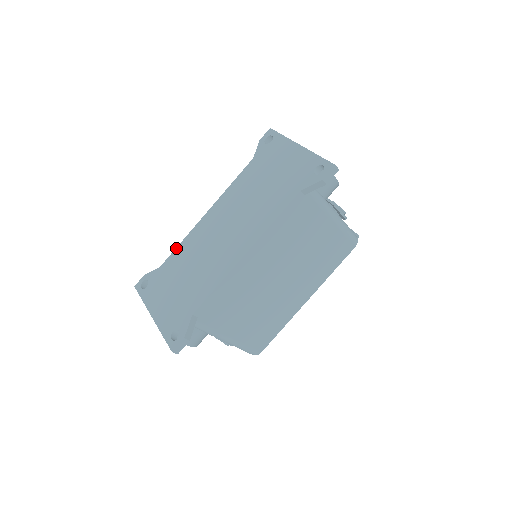
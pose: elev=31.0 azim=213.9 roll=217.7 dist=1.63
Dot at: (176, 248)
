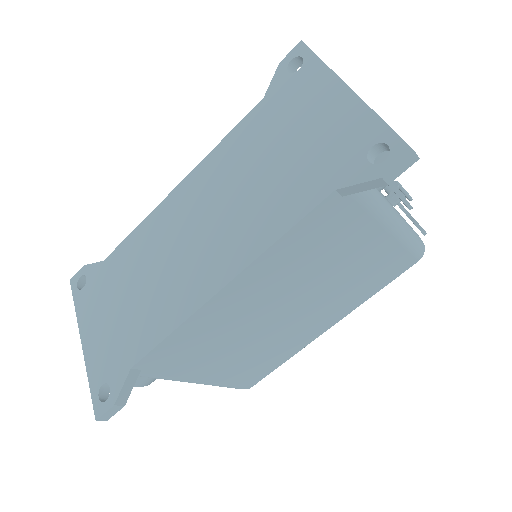
Dot at: (128, 235)
